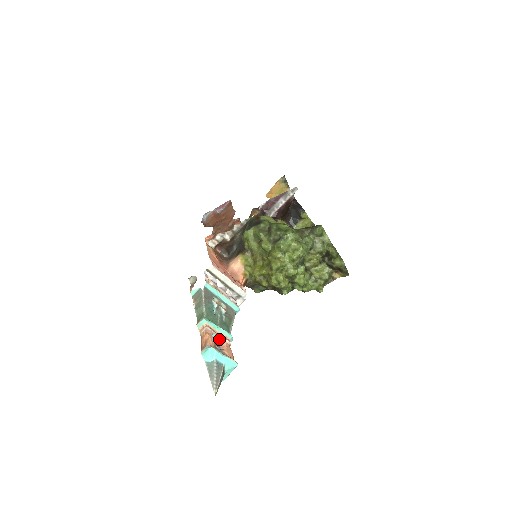
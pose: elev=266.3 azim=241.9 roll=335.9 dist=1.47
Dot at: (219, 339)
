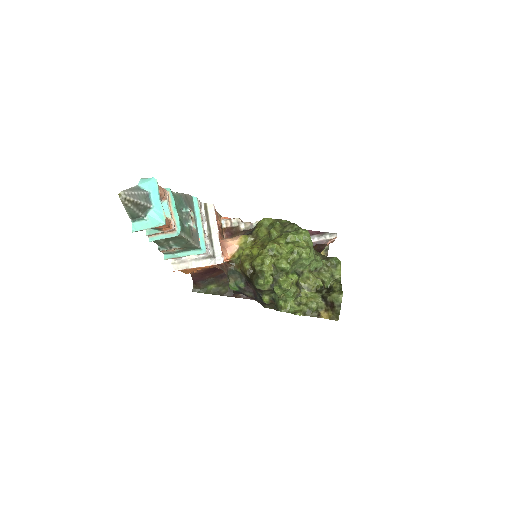
Dot at: (167, 212)
